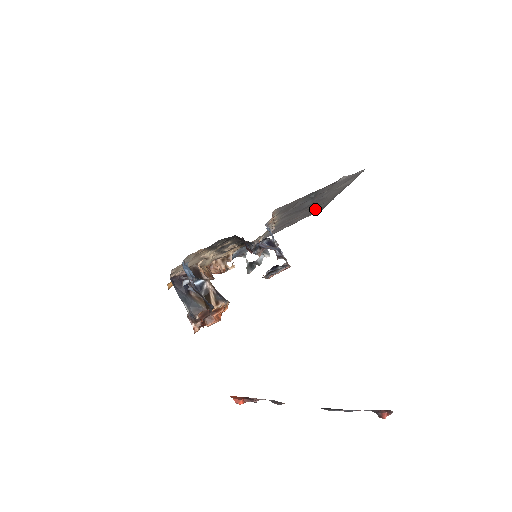
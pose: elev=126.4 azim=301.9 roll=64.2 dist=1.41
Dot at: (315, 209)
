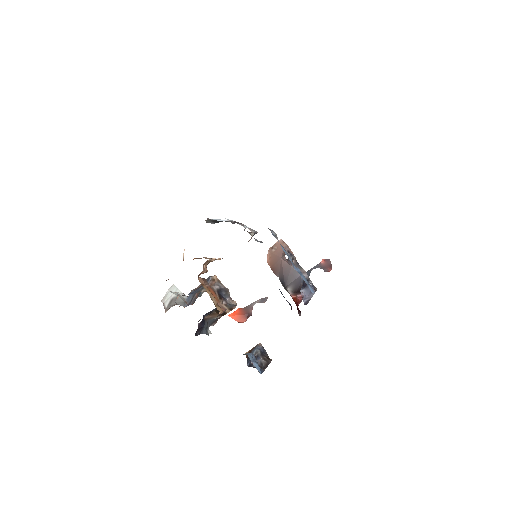
Dot at: occluded
